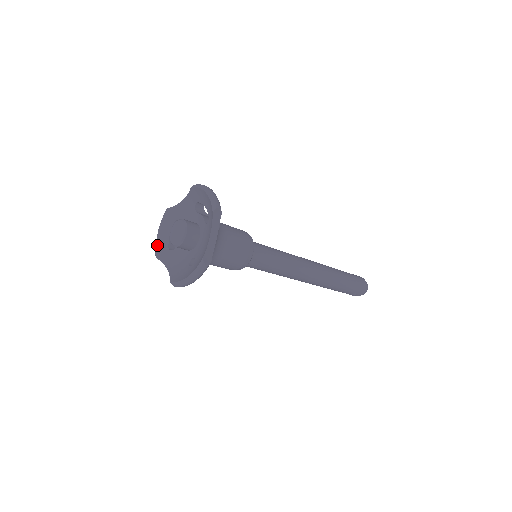
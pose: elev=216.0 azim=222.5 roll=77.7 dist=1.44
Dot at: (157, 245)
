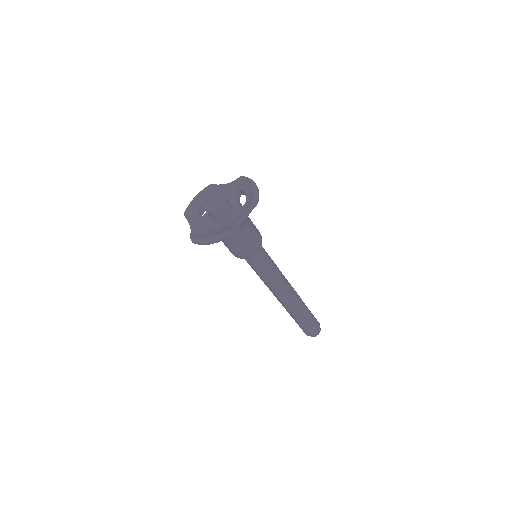
Dot at: (189, 207)
